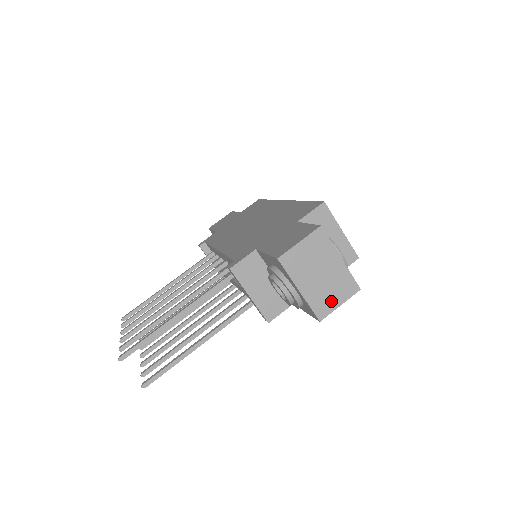
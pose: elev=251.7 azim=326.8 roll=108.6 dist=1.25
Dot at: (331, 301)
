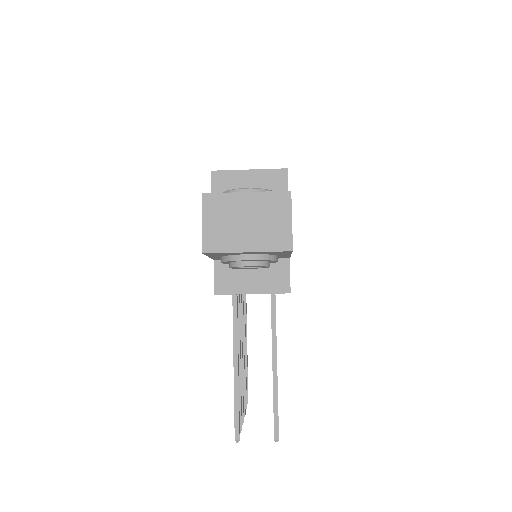
Dot at: (280, 228)
